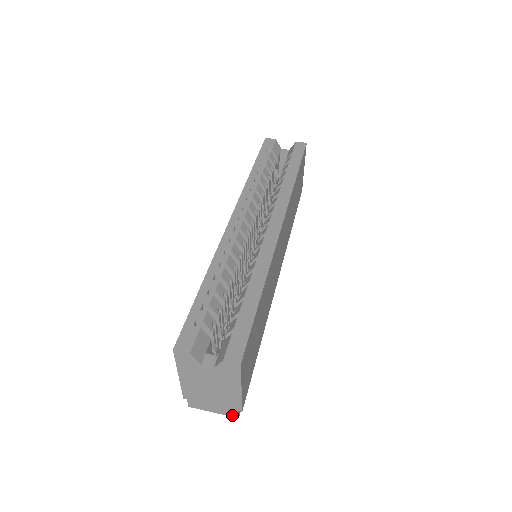
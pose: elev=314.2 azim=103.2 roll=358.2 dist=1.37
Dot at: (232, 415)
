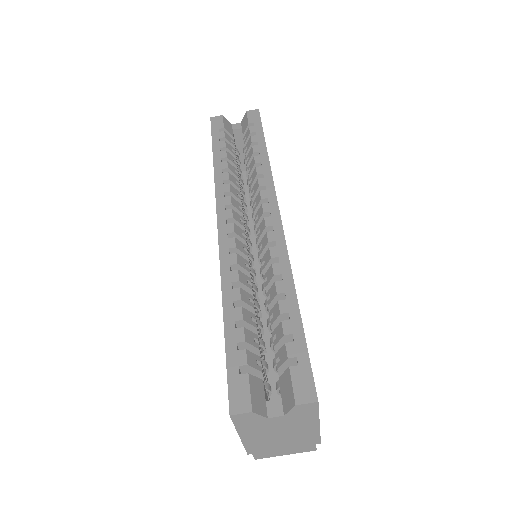
Dot at: (308, 450)
